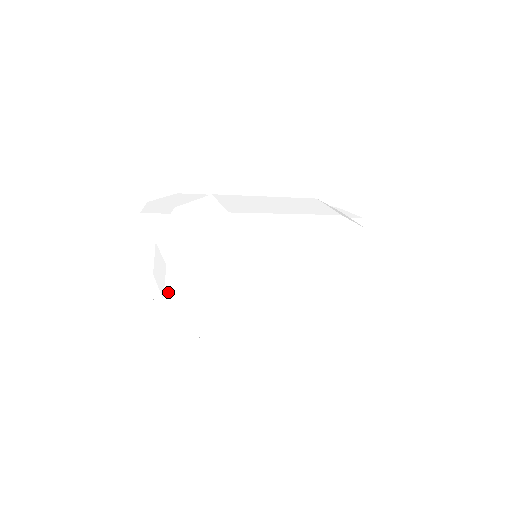
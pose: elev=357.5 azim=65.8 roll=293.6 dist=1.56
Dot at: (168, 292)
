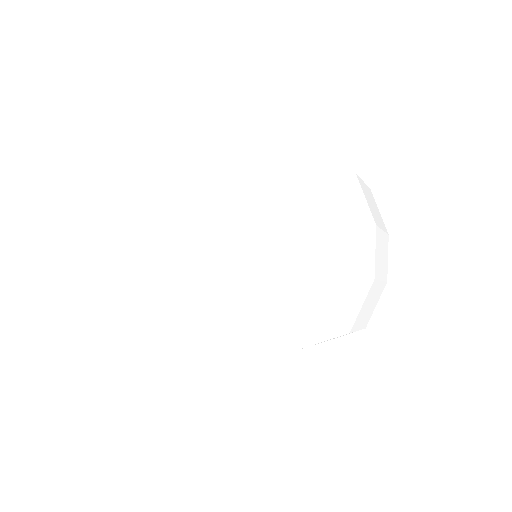
Dot at: (119, 260)
